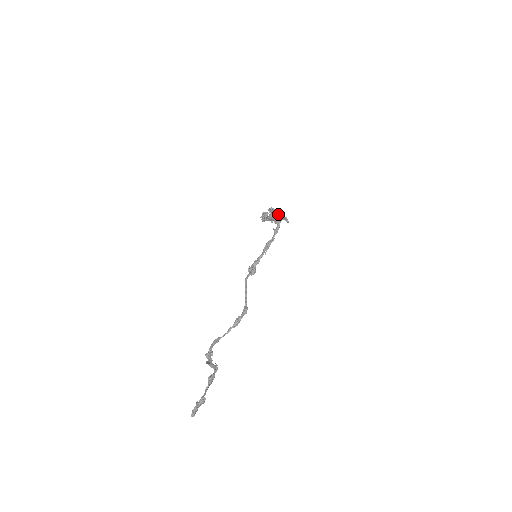
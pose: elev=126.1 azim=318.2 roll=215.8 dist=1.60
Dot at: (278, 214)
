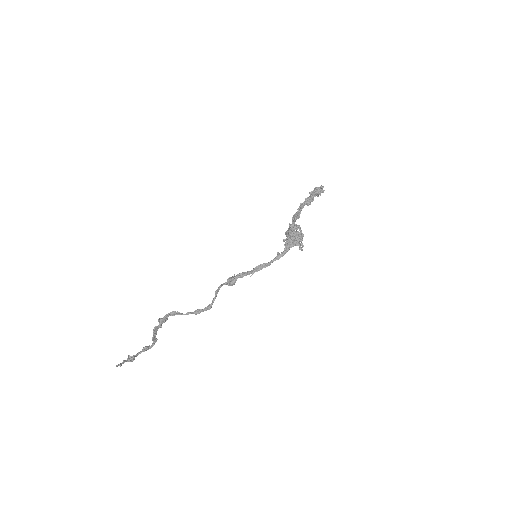
Dot at: (293, 238)
